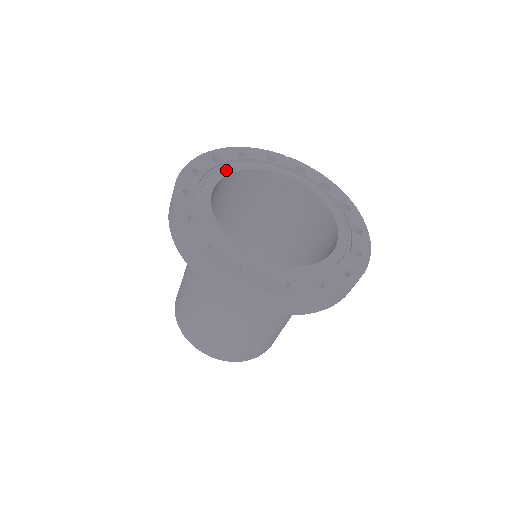
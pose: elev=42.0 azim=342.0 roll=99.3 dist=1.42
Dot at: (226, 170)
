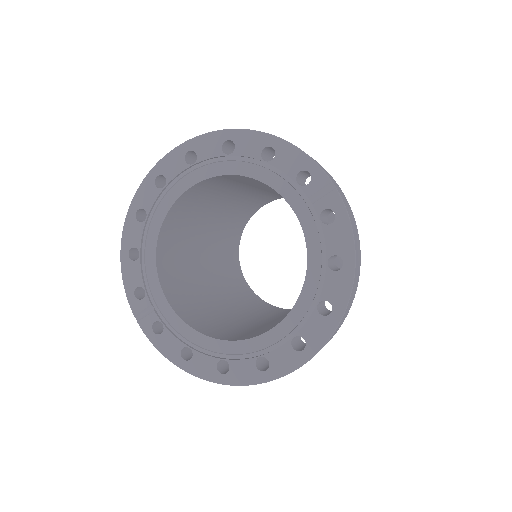
Dot at: (226, 167)
